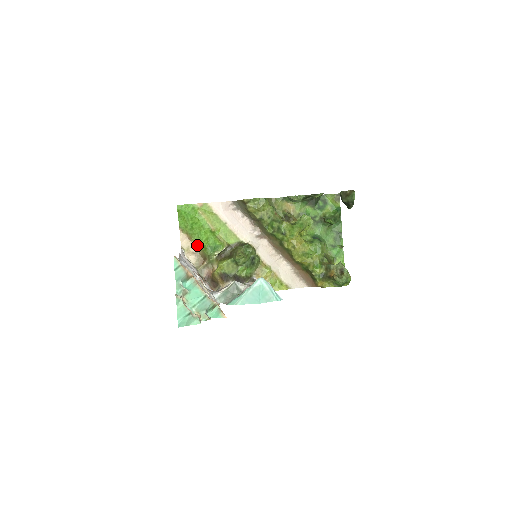
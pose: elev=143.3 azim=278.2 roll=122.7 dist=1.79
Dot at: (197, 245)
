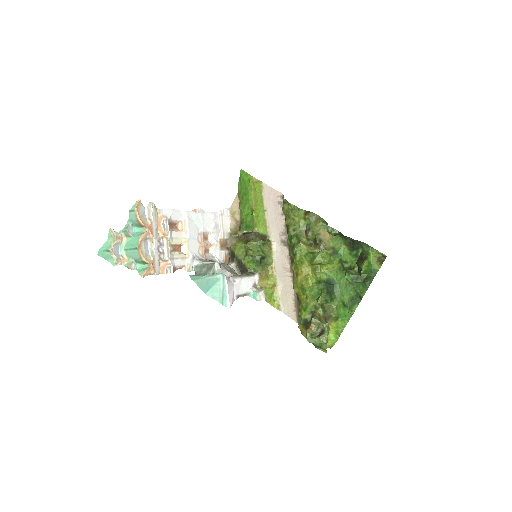
Dot at: (241, 215)
